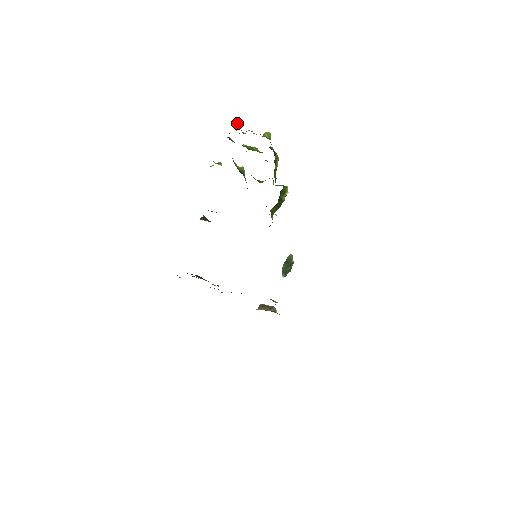
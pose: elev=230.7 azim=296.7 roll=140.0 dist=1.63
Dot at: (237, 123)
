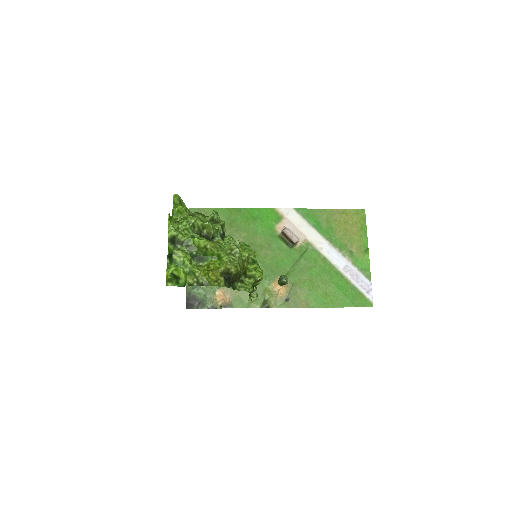
Dot at: (168, 279)
